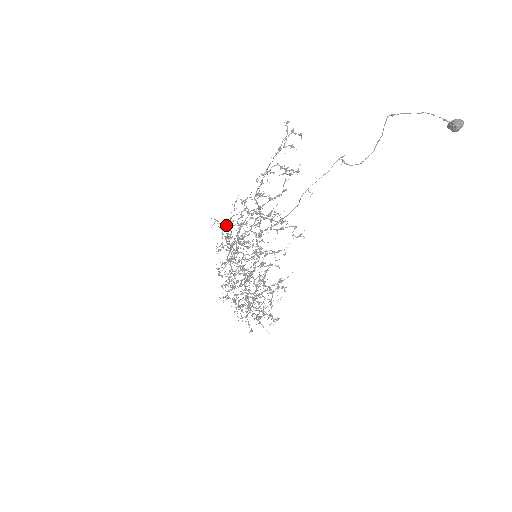
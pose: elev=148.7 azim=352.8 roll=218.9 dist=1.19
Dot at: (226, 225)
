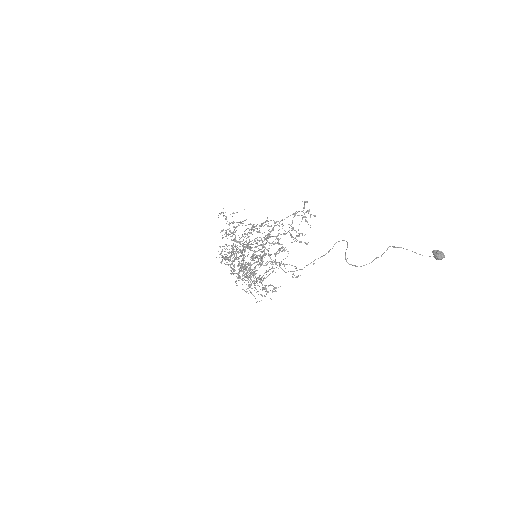
Dot at: occluded
